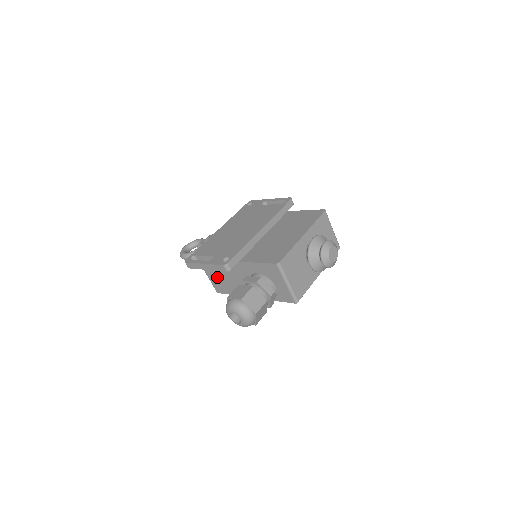
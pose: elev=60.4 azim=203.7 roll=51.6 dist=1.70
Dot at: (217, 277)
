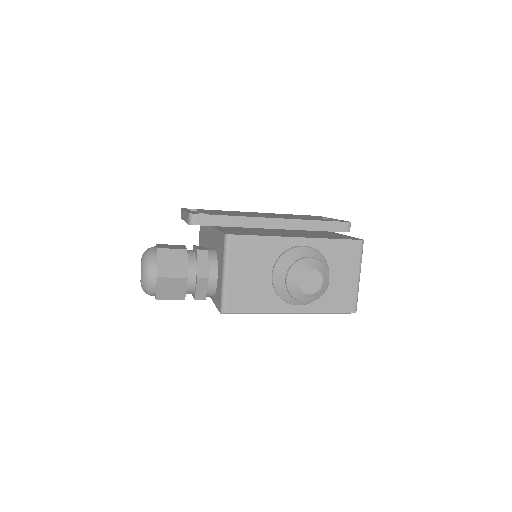
Dot at: occluded
